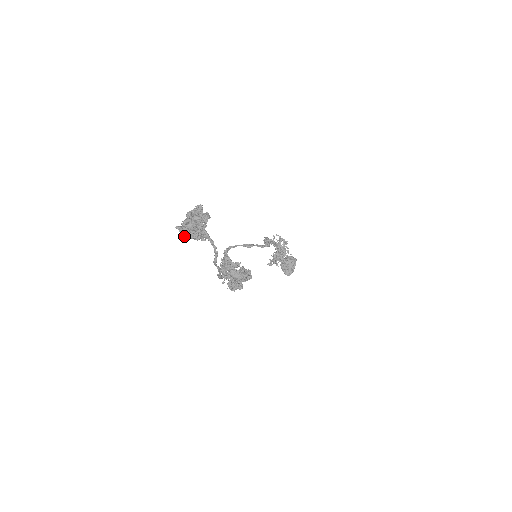
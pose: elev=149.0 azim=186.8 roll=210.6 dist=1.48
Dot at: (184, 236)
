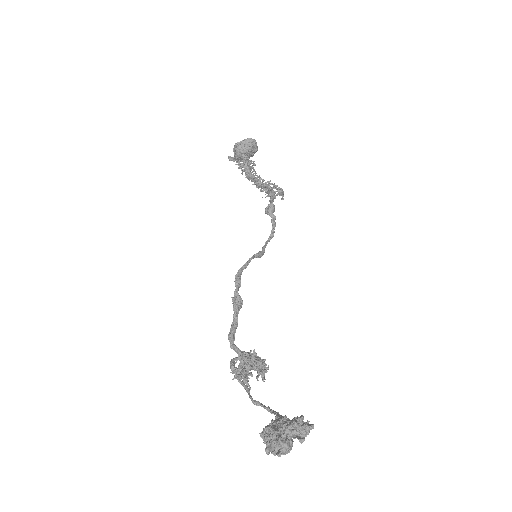
Dot at: (262, 438)
